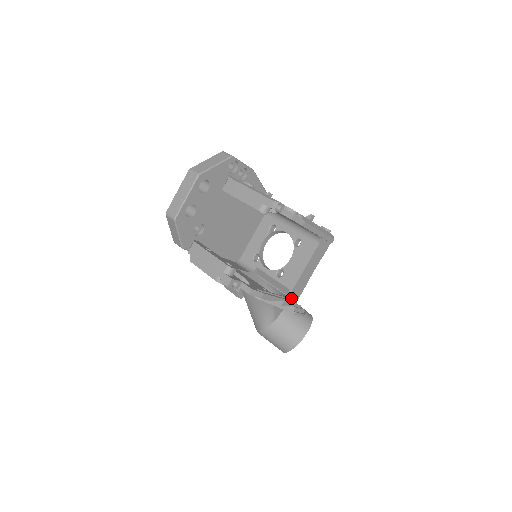
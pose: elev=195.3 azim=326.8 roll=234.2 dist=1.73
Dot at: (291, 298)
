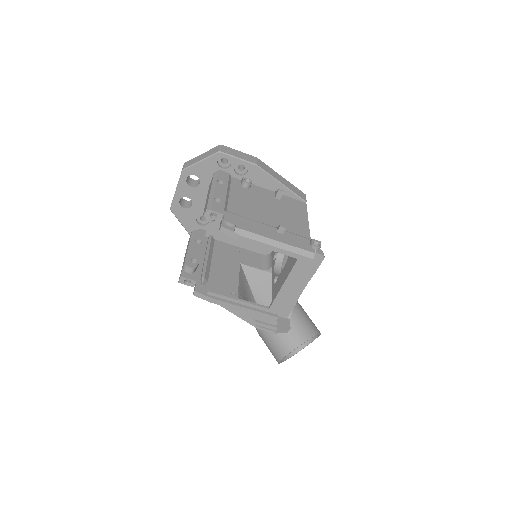
Dot at: (276, 310)
